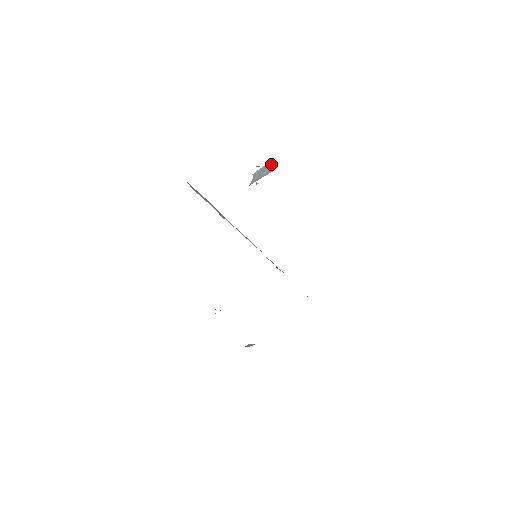
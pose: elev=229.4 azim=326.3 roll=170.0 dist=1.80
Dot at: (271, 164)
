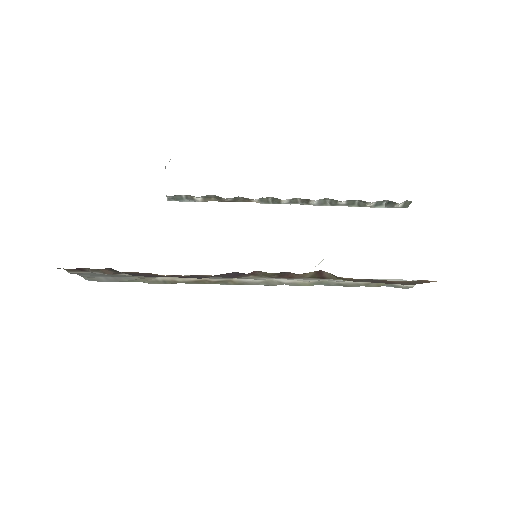
Dot at: occluded
